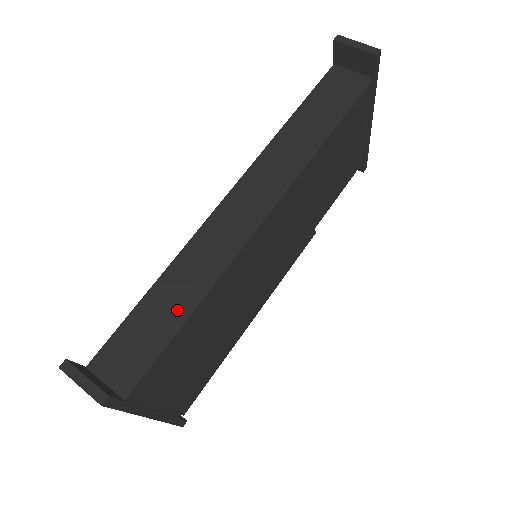
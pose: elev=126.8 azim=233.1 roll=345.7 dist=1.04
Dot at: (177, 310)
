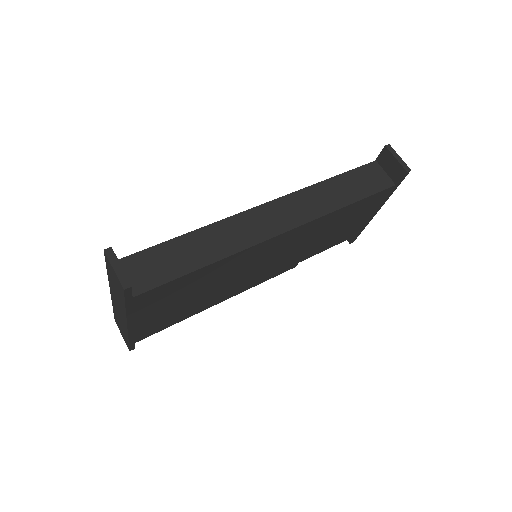
Dot at: (197, 258)
